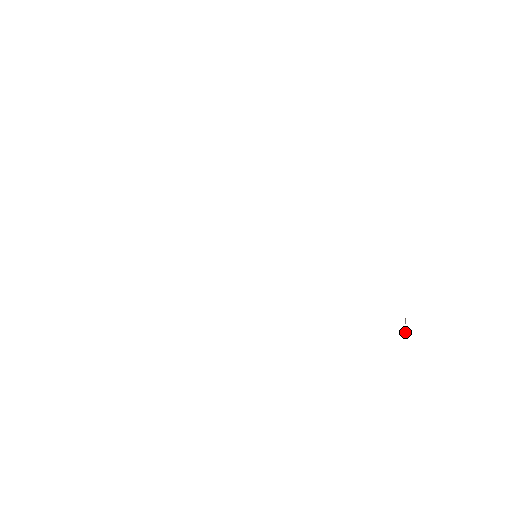
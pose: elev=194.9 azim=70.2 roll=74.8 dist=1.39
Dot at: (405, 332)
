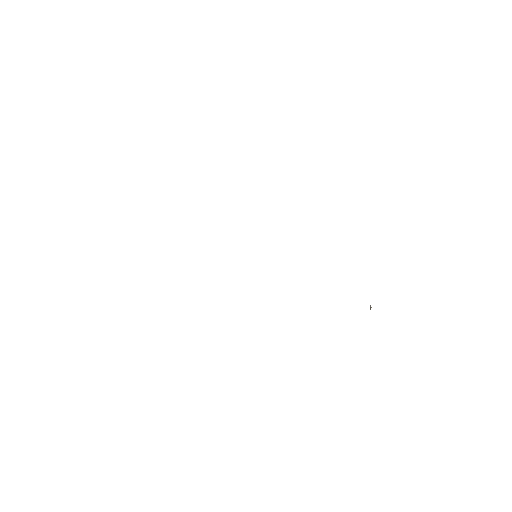
Dot at: (370, 309)
